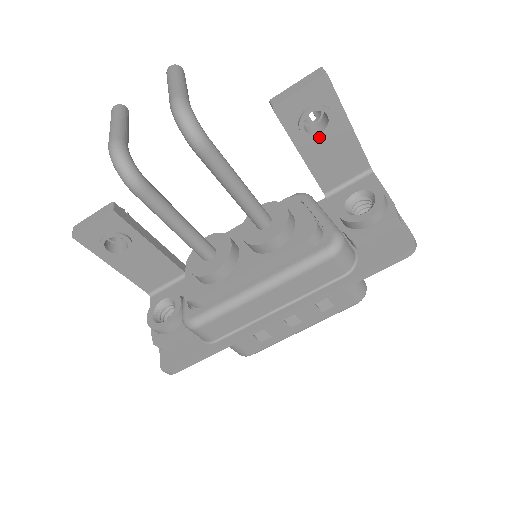
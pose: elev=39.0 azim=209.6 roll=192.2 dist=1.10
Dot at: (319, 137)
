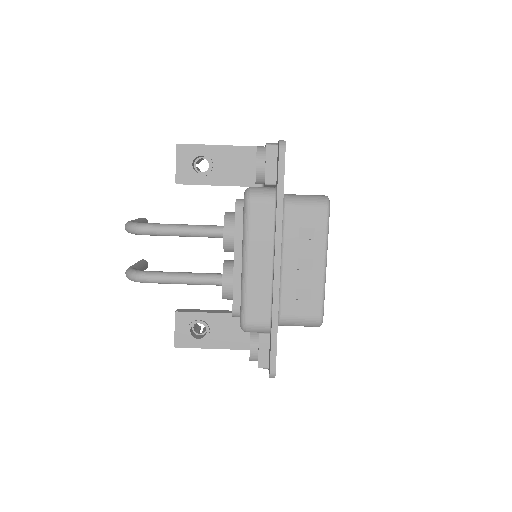
Dot at: (214, 168)
